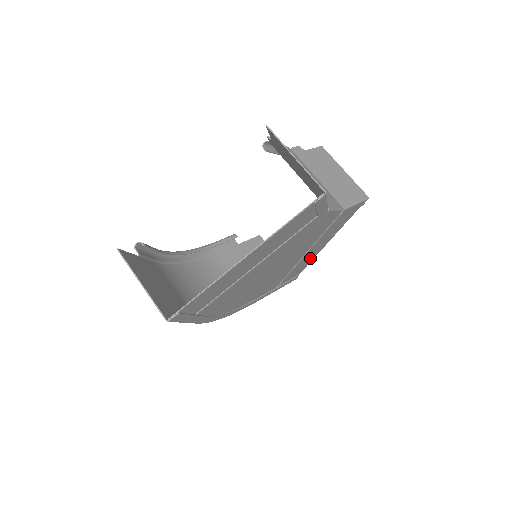
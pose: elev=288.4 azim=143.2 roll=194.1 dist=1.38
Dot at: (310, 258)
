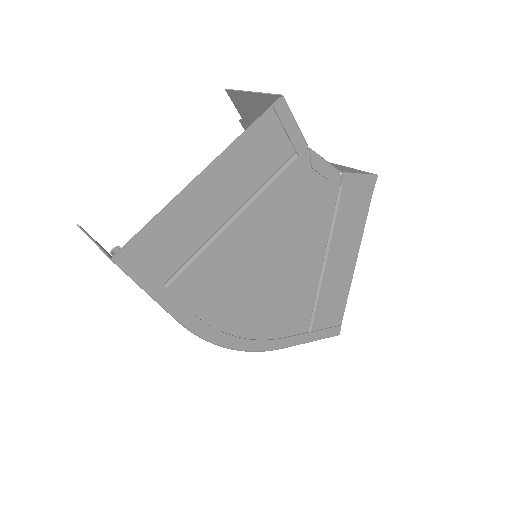
Dot at: (341, 285)
